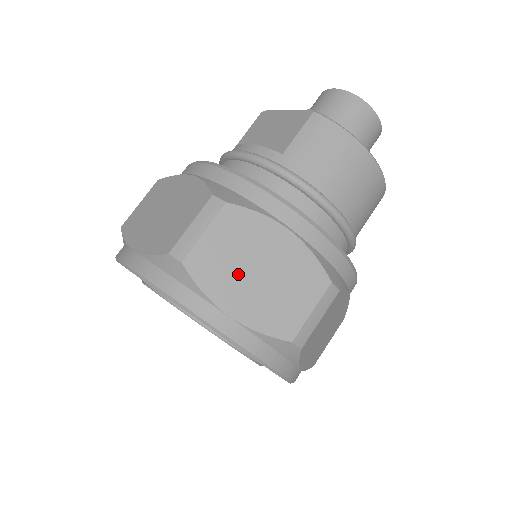
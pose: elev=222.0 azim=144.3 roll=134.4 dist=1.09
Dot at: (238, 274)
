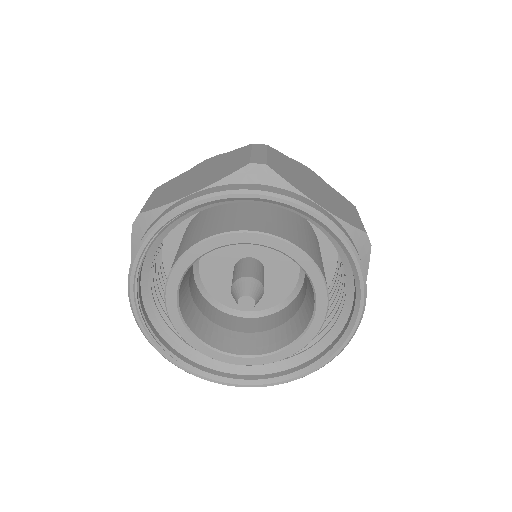
Dot at: (183, 188)
